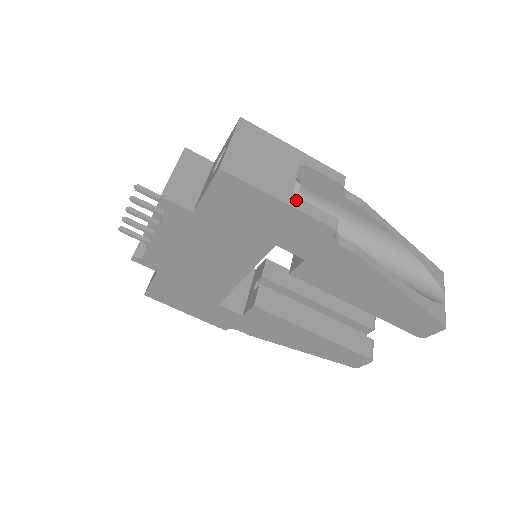
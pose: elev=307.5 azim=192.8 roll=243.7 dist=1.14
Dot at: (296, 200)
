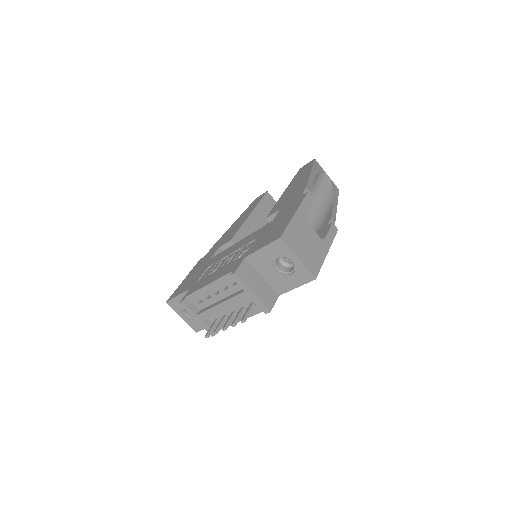
Dot at: (326, 242)
